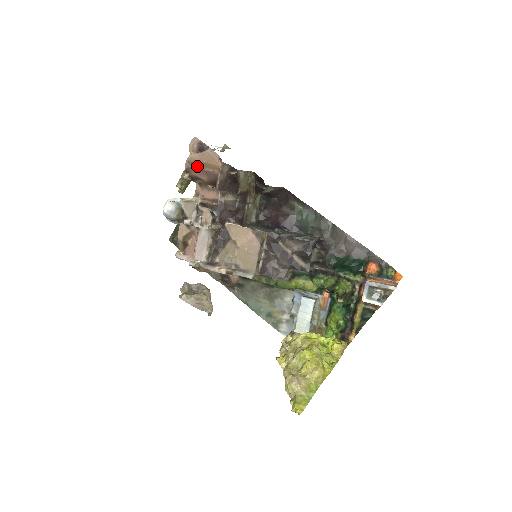
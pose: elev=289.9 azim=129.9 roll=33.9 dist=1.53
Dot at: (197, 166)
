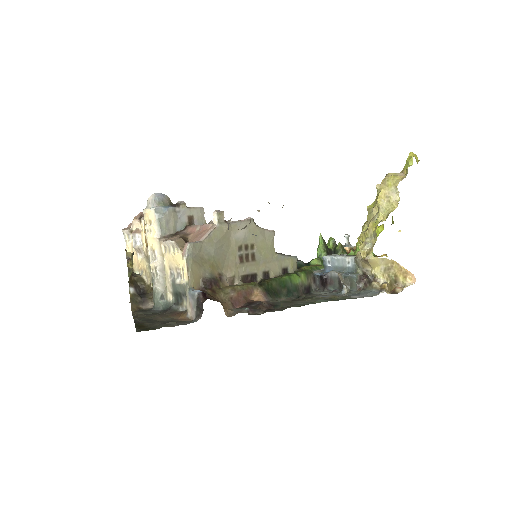
Dot at: occluded
